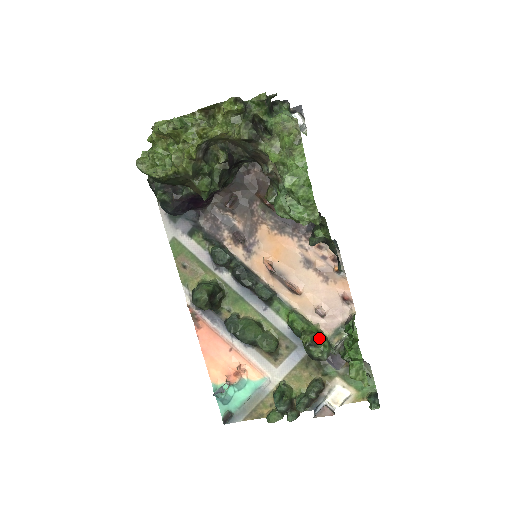
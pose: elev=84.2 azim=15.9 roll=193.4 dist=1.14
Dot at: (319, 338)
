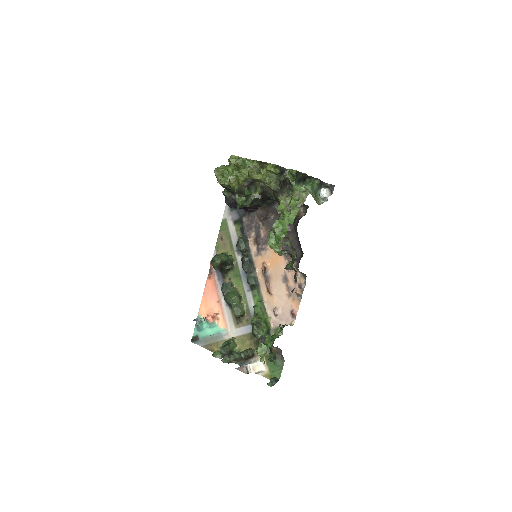
Dot at: (262, 324)
